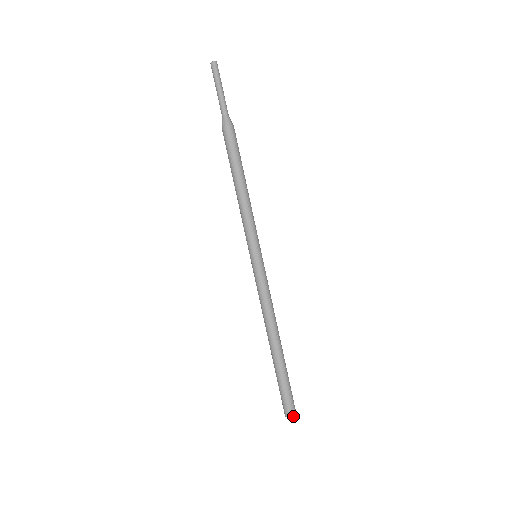
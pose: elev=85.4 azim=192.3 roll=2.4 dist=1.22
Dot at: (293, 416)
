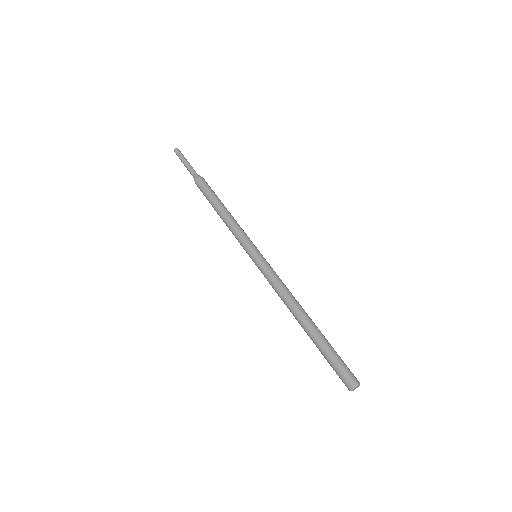
Dot at: (355, 385)
